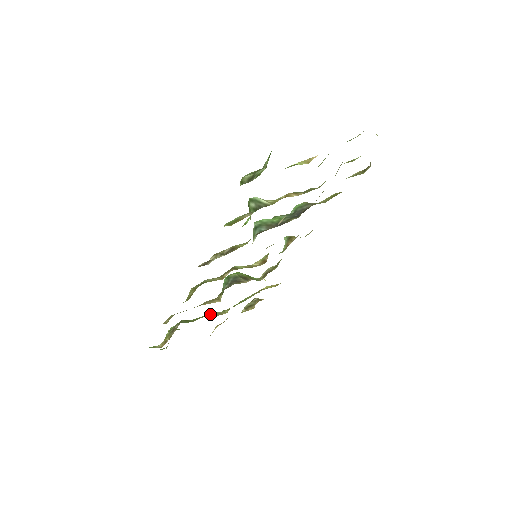
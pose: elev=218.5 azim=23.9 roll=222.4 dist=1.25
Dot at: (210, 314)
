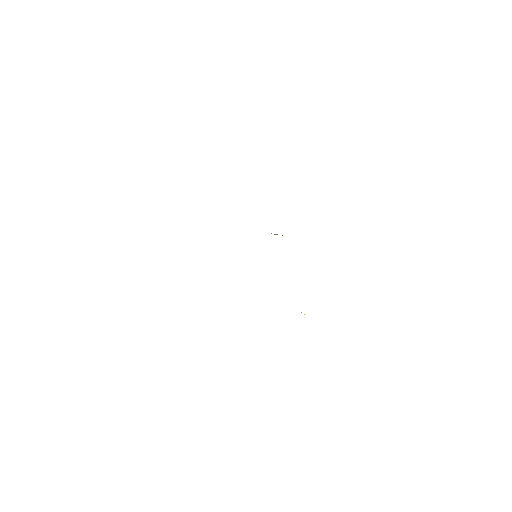
Dot at: occluded
